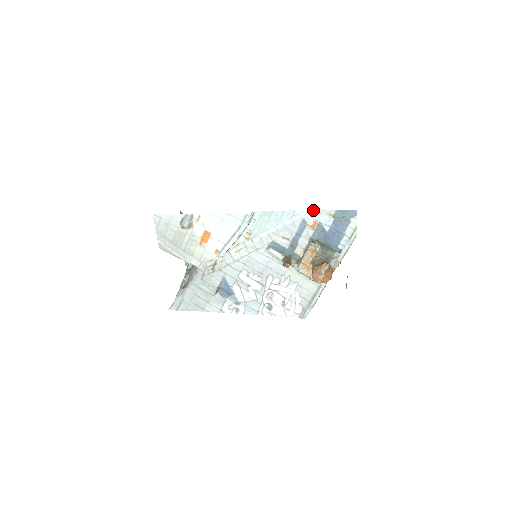
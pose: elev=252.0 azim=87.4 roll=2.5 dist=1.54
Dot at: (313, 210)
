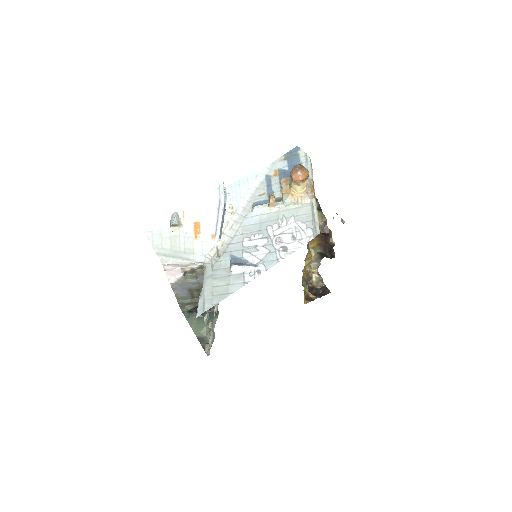
Dot at: (268, 165)
